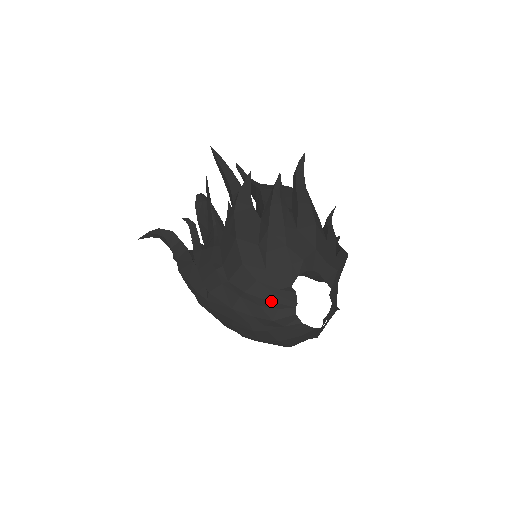
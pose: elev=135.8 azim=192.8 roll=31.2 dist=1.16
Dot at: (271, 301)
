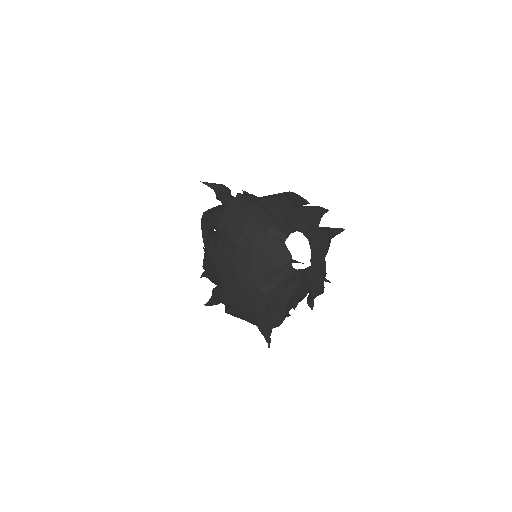
Dot at: (277, 221)
